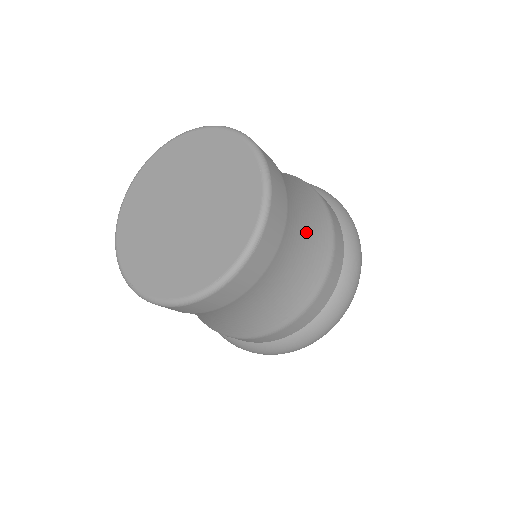
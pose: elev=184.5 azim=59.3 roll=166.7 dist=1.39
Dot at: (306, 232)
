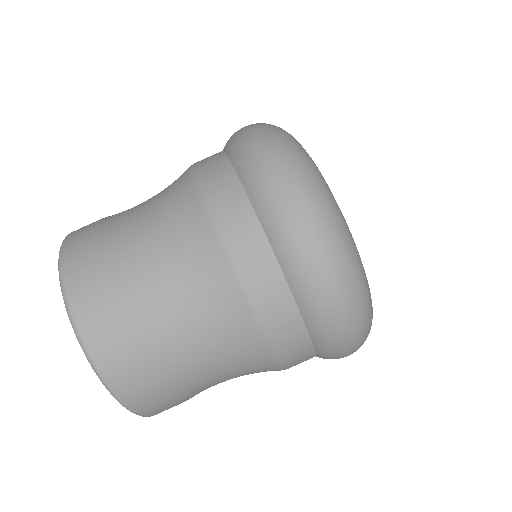
Dot at: (211, 358)
